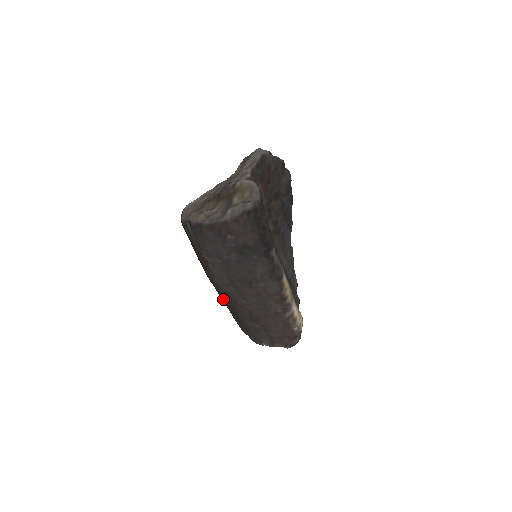
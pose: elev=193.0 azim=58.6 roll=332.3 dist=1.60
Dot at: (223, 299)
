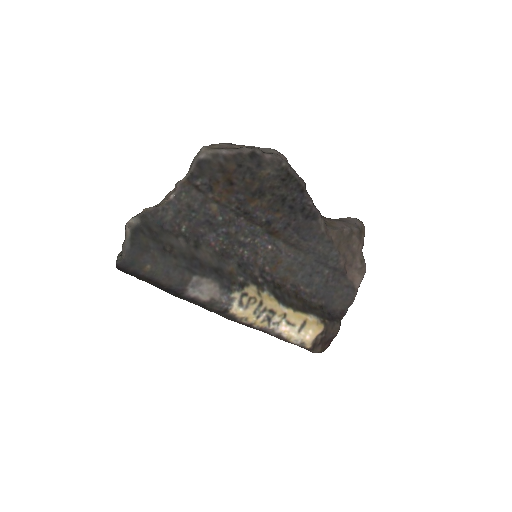
Dot at: occluded
